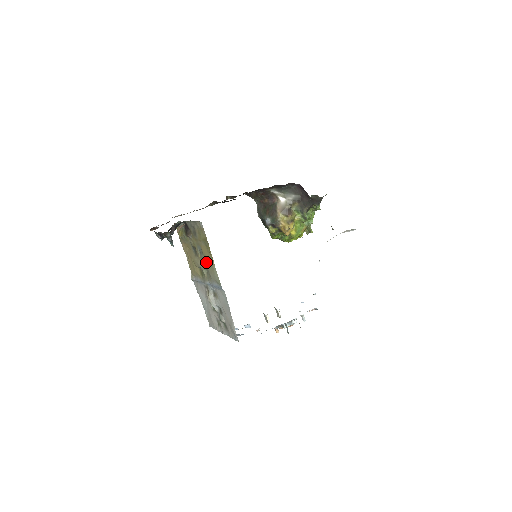
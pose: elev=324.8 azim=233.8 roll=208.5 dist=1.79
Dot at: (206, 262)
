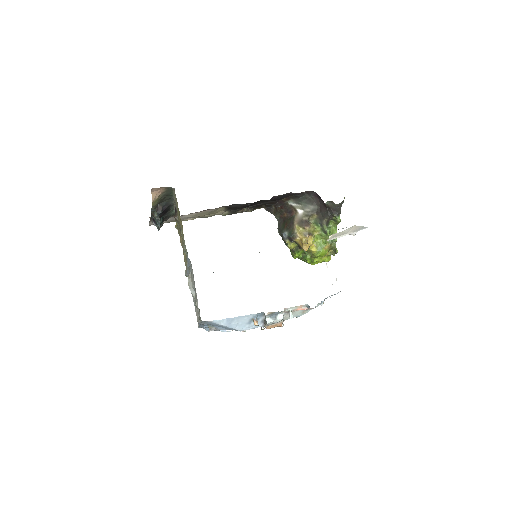
Dot at: occluded
